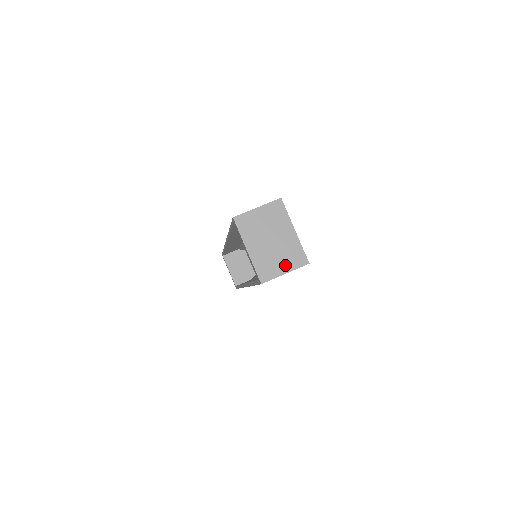
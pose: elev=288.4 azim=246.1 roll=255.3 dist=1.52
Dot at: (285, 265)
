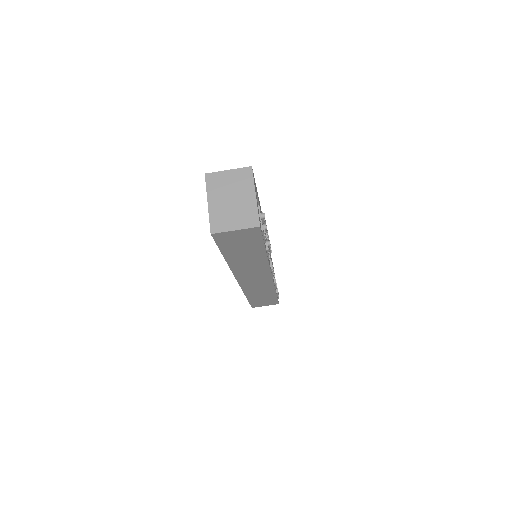
Dot at: (237, 223)
